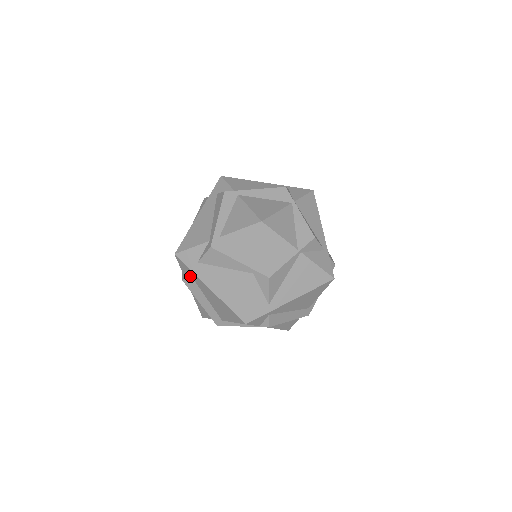
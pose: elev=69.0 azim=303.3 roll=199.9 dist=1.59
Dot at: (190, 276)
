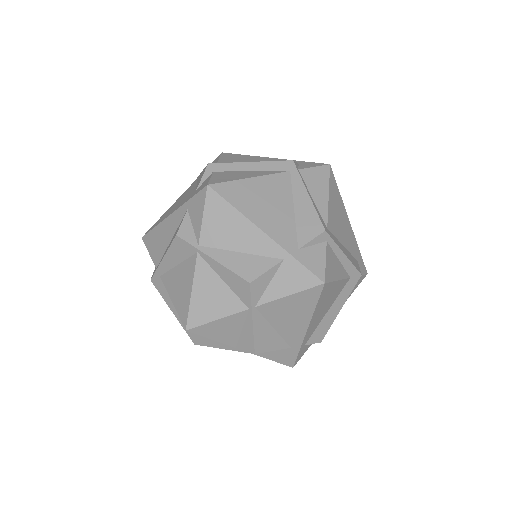
Dot at: occluded
